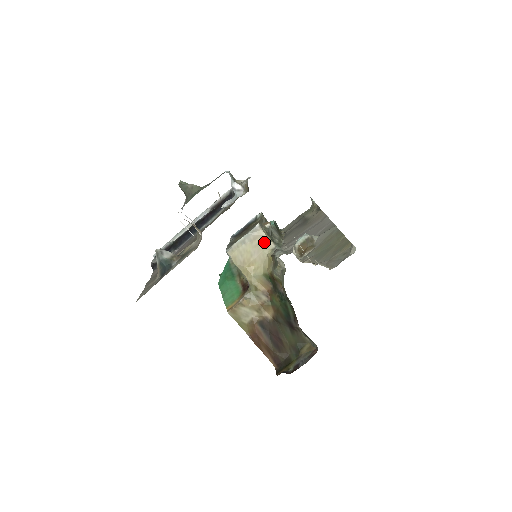
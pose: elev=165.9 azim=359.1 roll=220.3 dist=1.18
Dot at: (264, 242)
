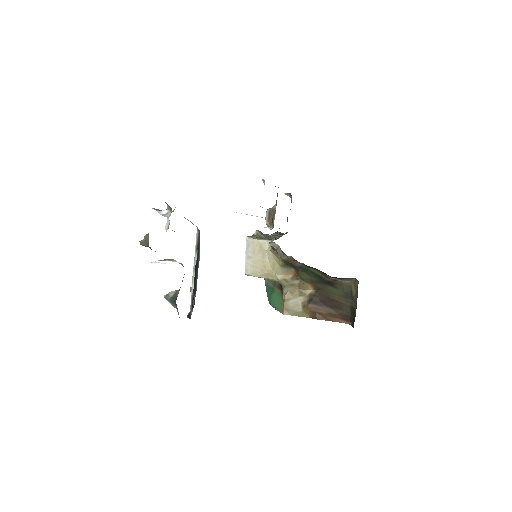
Dot at: (261, 245)
